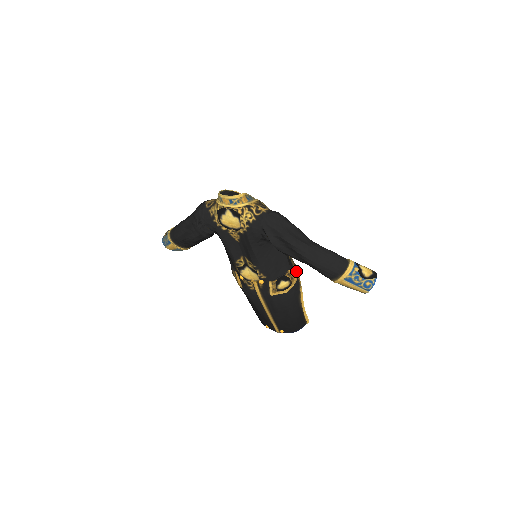
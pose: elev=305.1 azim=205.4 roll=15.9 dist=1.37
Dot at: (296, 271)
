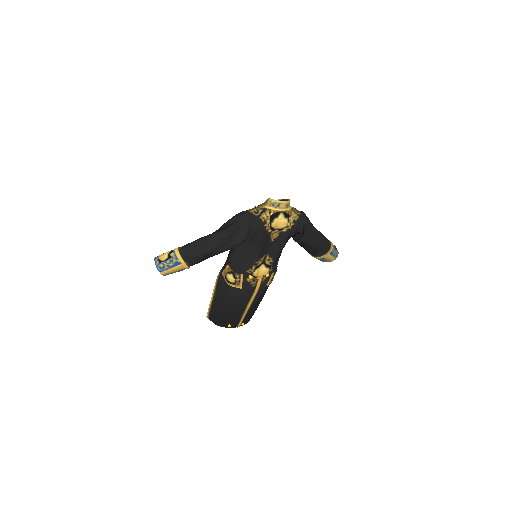
Dot at: occluded
